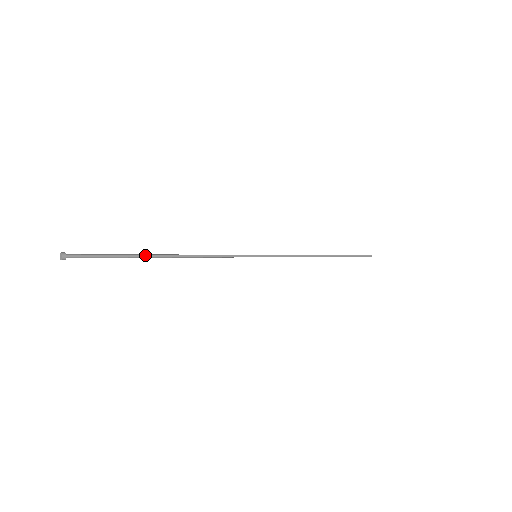
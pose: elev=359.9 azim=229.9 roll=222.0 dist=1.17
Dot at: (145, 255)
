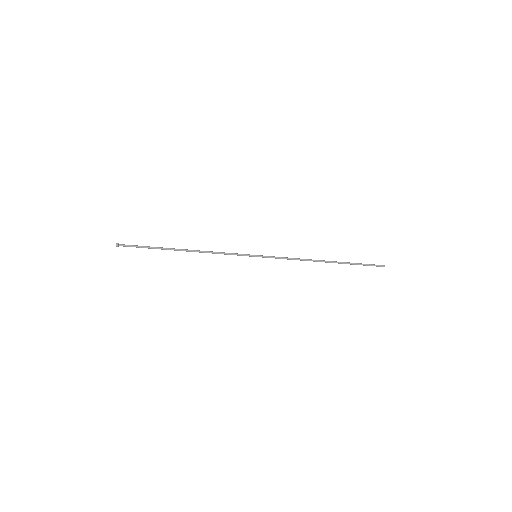
Dot at: (168, 248)
